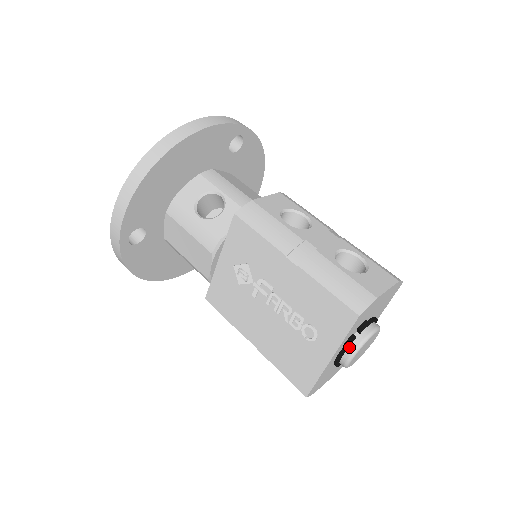
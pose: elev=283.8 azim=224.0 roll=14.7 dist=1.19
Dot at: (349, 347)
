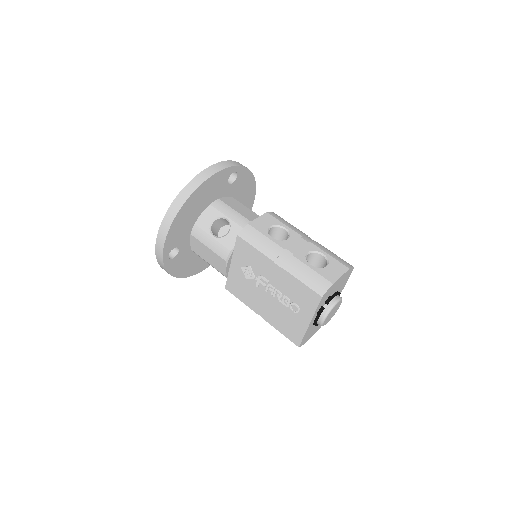
Dot at: (321, 314)
